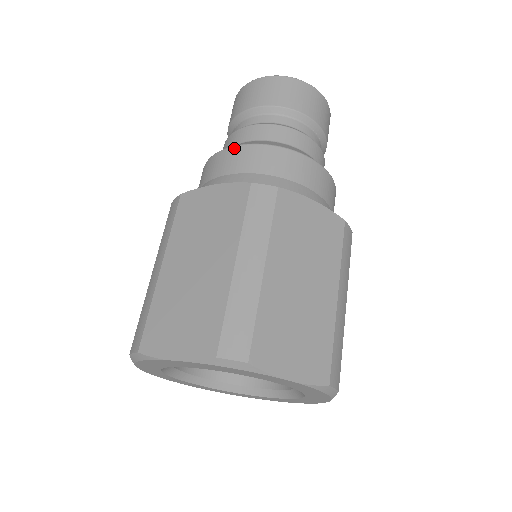
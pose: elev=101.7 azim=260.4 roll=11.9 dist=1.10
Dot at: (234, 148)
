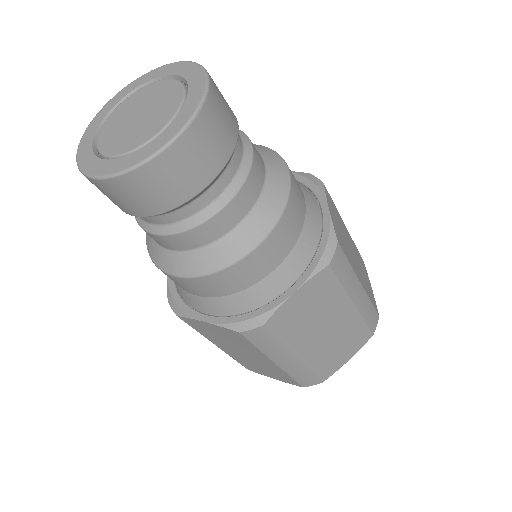
Dot at: (178, 279)
